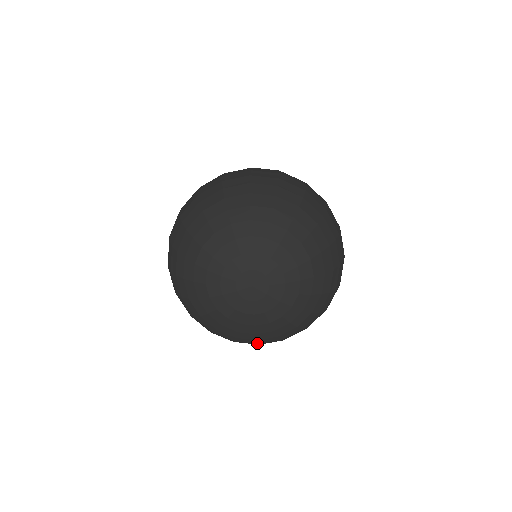
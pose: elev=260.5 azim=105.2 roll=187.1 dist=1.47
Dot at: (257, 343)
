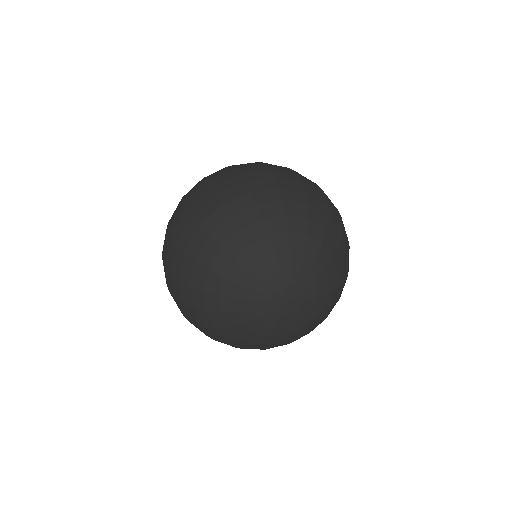
Dot at: occluded
